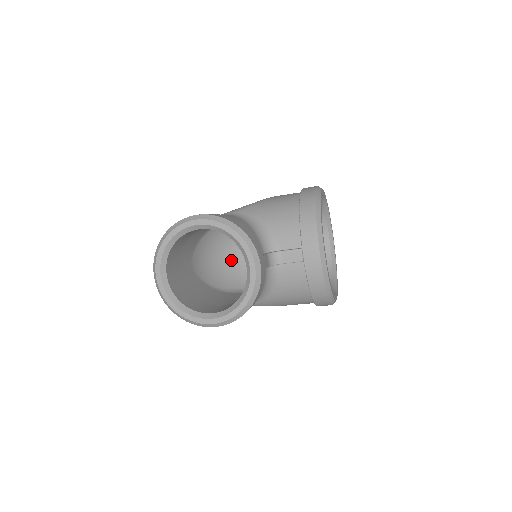
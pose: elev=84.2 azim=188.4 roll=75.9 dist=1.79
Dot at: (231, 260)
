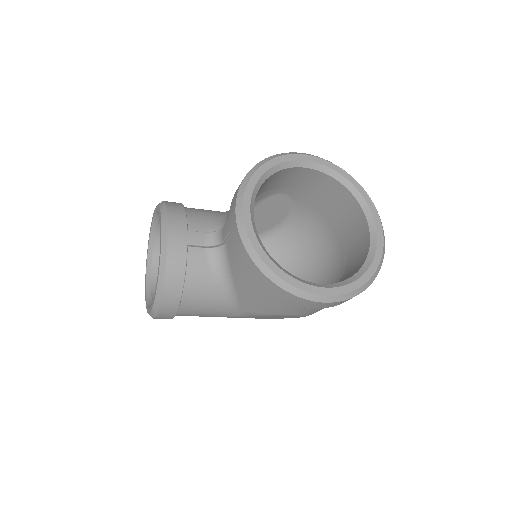
Dot at: occluded
